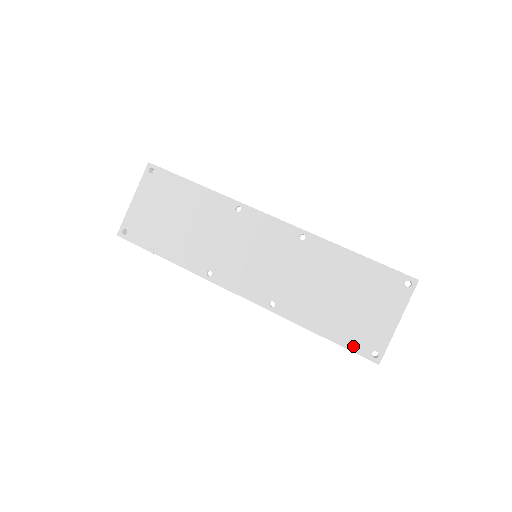
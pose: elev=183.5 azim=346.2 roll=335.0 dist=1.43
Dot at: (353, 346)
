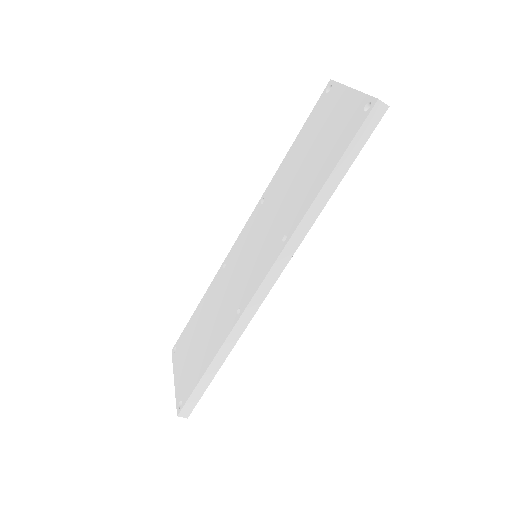
Dot at: (351, 136)
